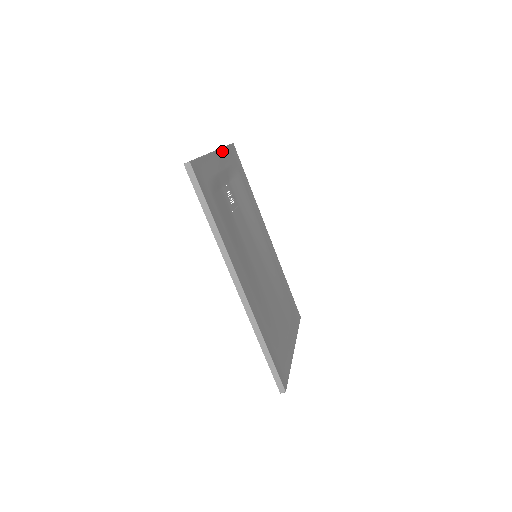
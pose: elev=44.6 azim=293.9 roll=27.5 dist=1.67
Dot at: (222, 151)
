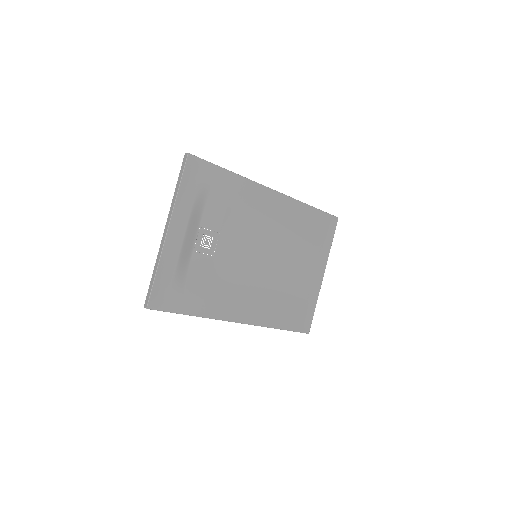
Dot at: (176, 208)
